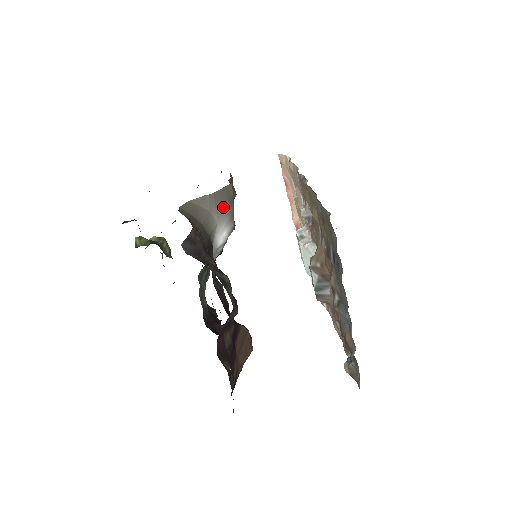
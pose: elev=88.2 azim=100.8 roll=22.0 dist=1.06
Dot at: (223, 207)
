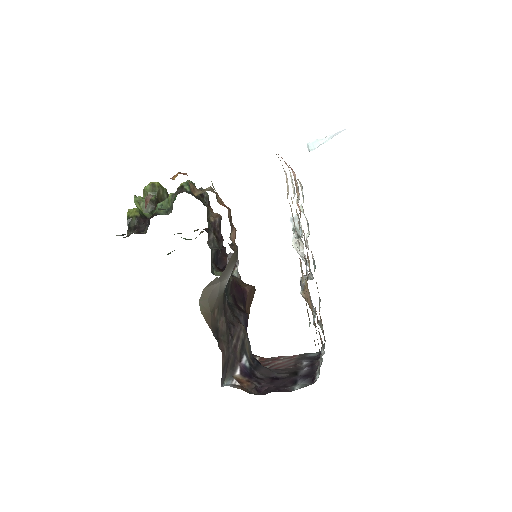
Dot at: (230, 268)
